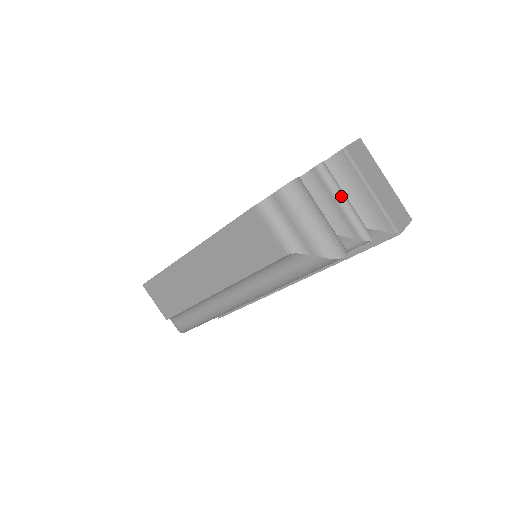
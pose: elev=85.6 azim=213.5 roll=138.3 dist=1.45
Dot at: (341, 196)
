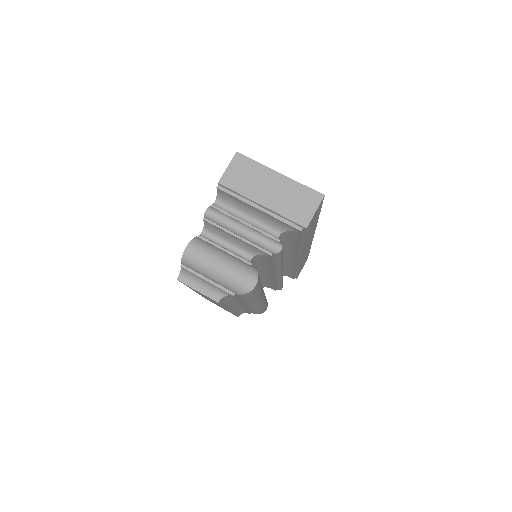
Dot at: (235, 229)
